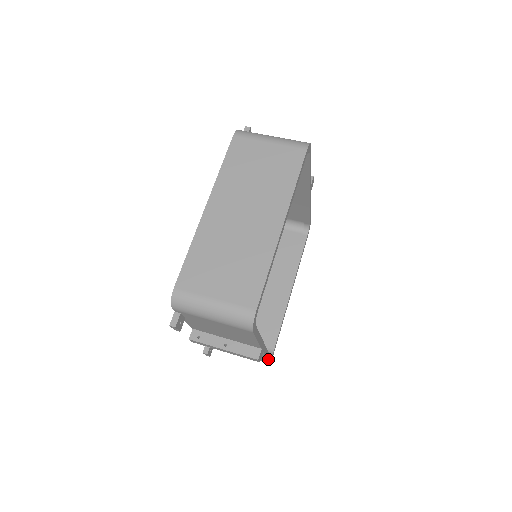
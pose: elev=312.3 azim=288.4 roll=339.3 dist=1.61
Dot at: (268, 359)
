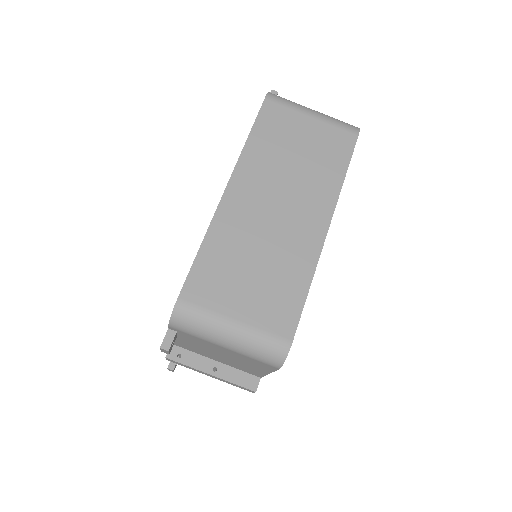
Dot at: occluded
